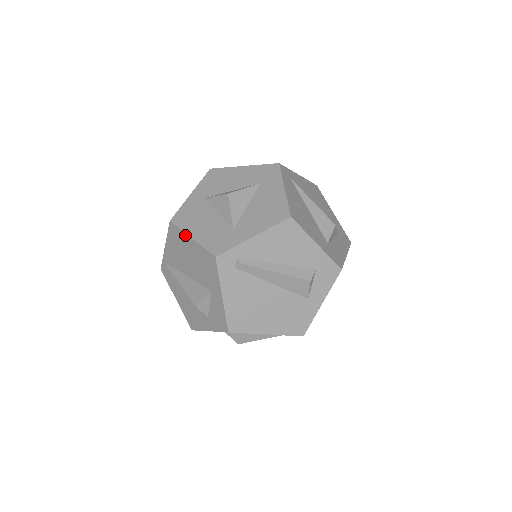
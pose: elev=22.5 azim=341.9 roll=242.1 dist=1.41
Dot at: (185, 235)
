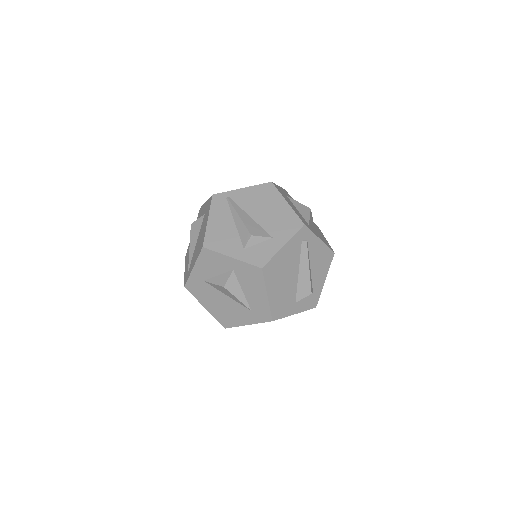
Dot at: (282, 197)
